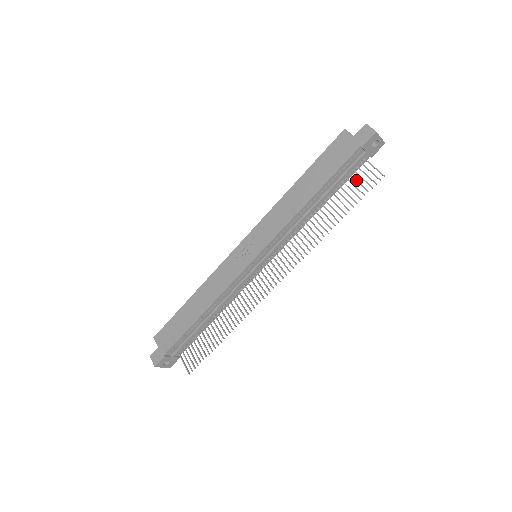
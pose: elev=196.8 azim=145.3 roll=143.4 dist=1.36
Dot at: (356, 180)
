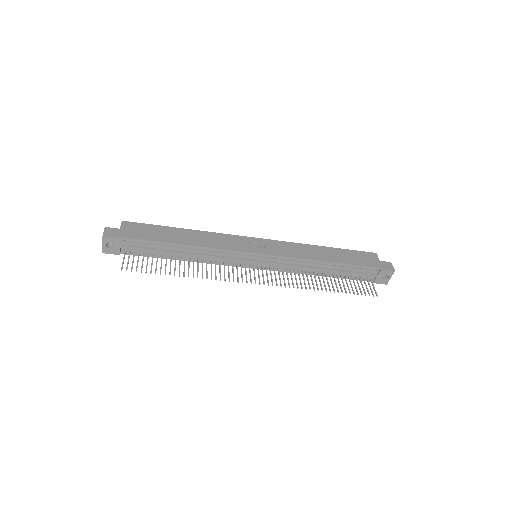
Dot at: (358, 283)
